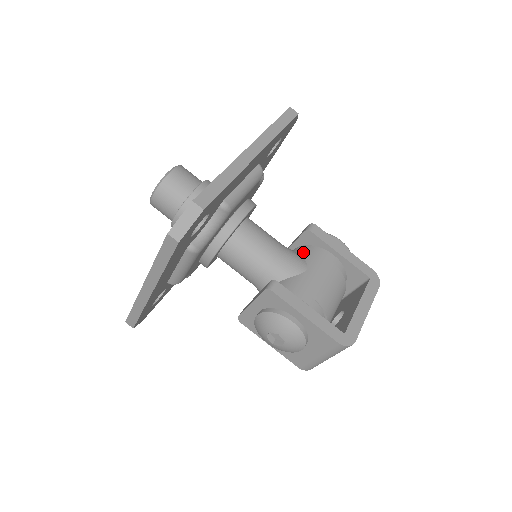
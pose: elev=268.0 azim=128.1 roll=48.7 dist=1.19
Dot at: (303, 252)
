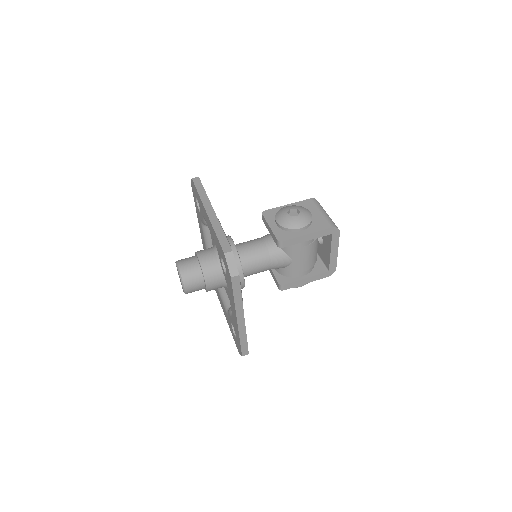
Dot at: occluded
